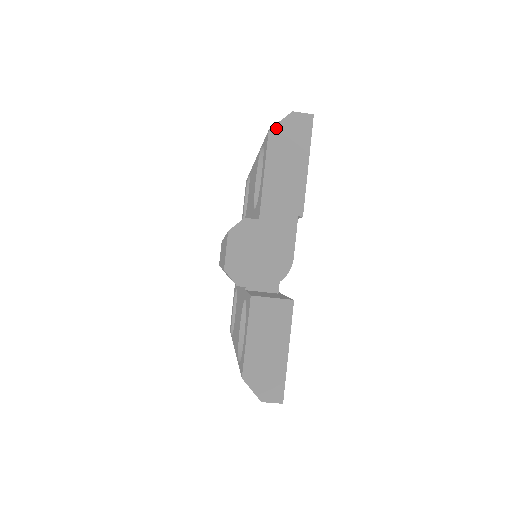
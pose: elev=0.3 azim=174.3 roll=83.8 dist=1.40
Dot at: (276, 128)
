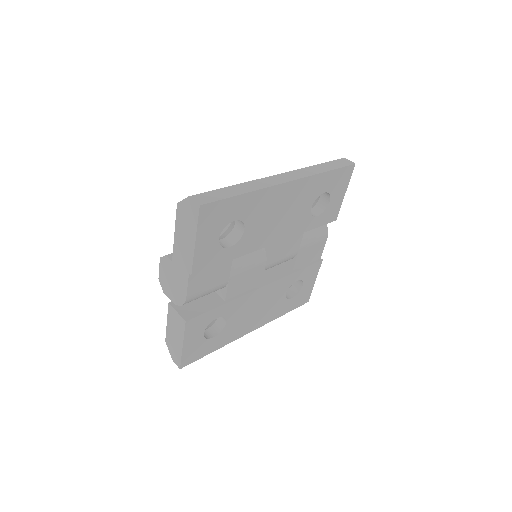
Dot at: (180, 204)
